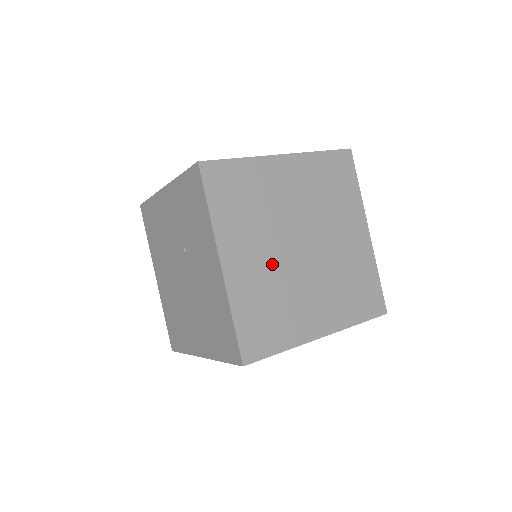
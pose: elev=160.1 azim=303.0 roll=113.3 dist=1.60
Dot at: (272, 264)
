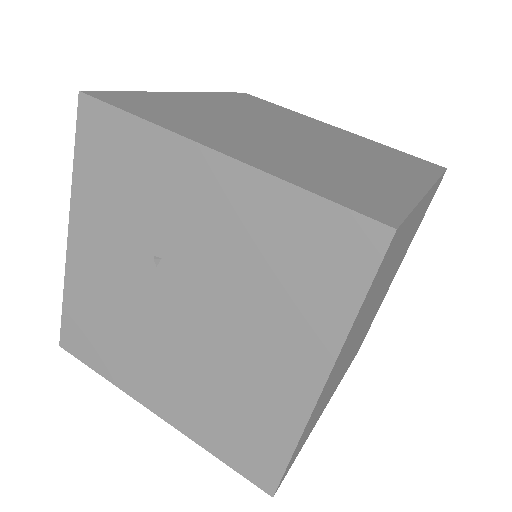
Dot at: (281, 148)
